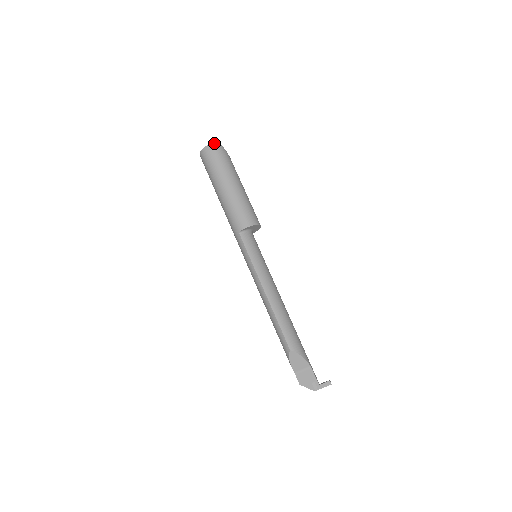
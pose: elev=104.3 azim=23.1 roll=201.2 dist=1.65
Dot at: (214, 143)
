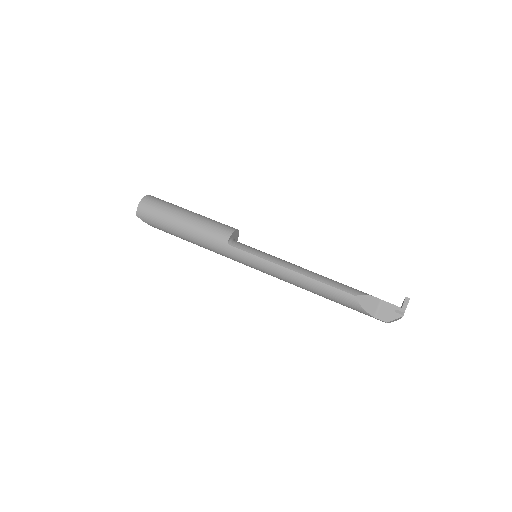
Dot at: (145, 197)
